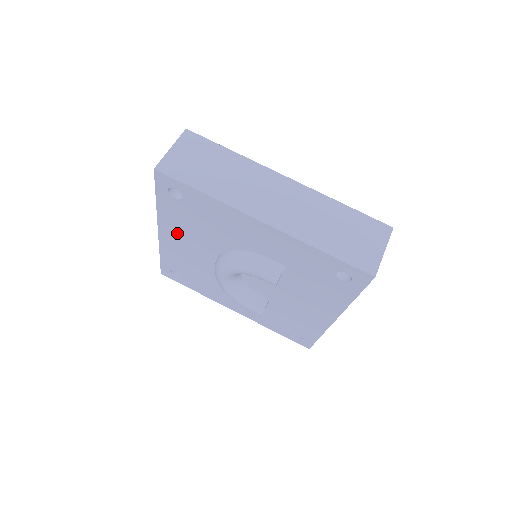
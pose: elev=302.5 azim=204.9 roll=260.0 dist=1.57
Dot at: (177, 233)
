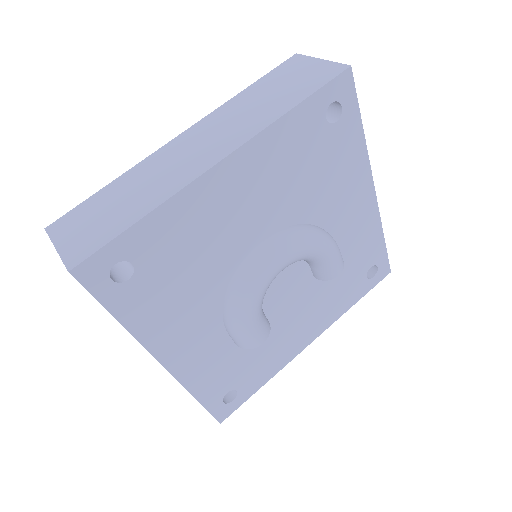
Dot at: (256, 174)
